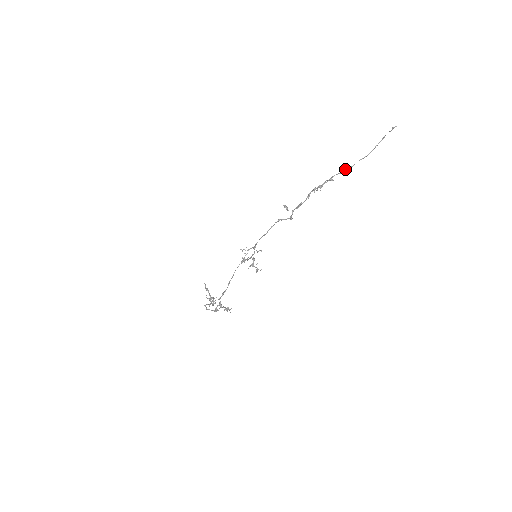
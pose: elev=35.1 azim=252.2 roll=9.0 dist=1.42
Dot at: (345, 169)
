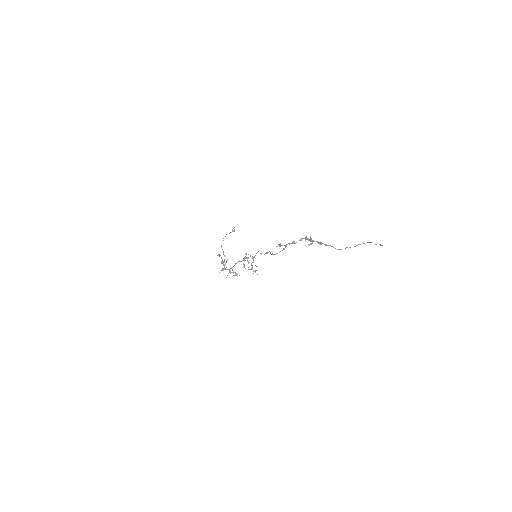
Dot at: occluded
